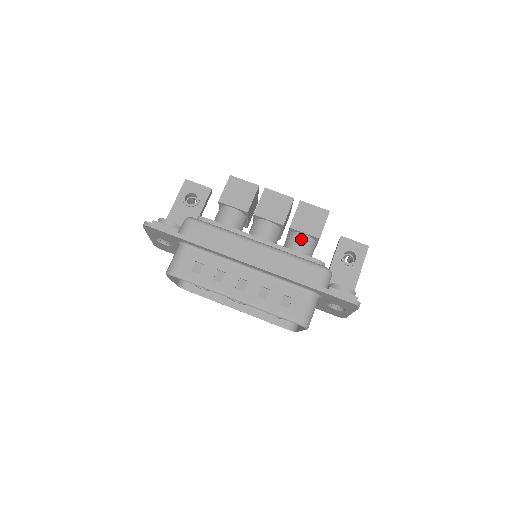
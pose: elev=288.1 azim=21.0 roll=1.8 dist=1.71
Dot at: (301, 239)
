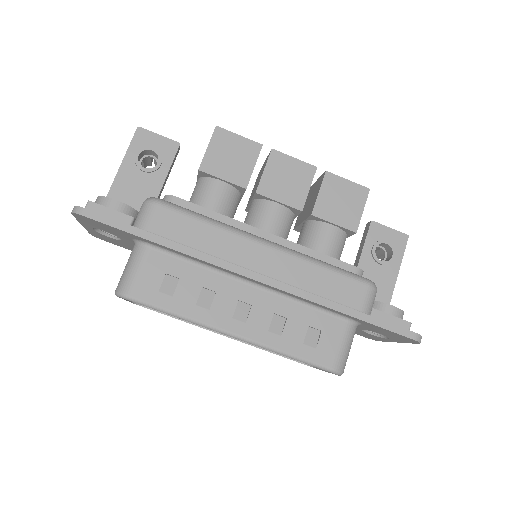
Dot at: (328, 233)
